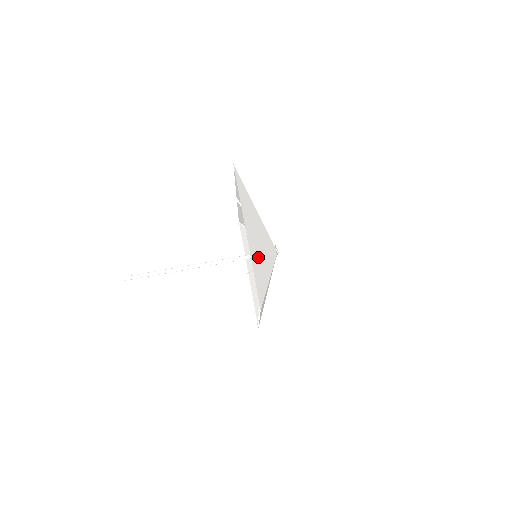
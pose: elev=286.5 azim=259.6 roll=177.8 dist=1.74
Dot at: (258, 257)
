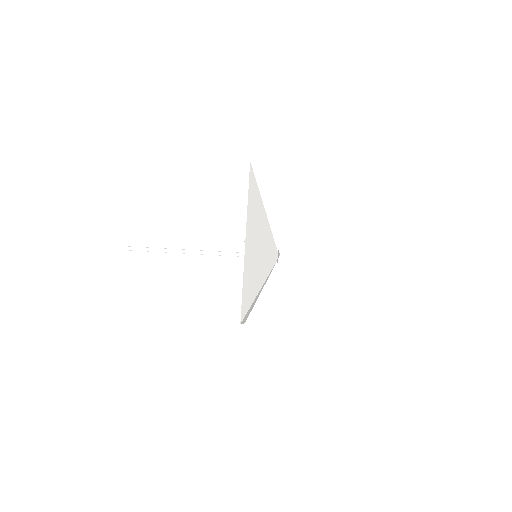
Dot at: (253, 265)
